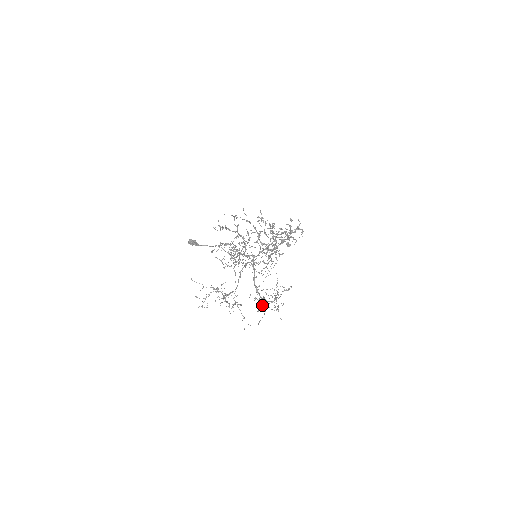
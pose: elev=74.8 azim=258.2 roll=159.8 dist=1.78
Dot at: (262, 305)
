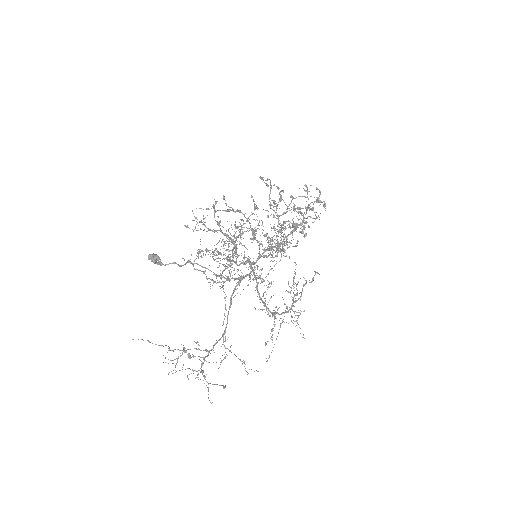
Dot at: (271, 331)
